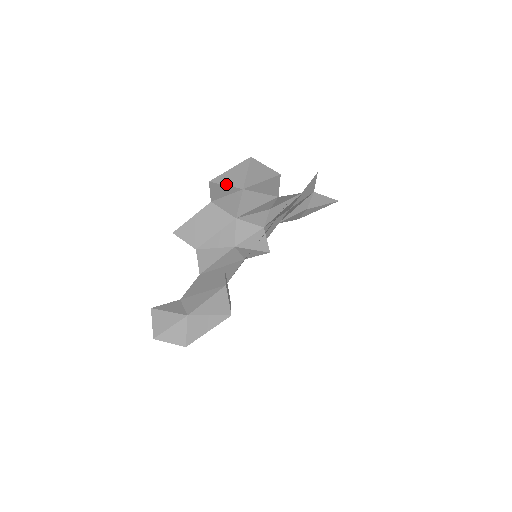
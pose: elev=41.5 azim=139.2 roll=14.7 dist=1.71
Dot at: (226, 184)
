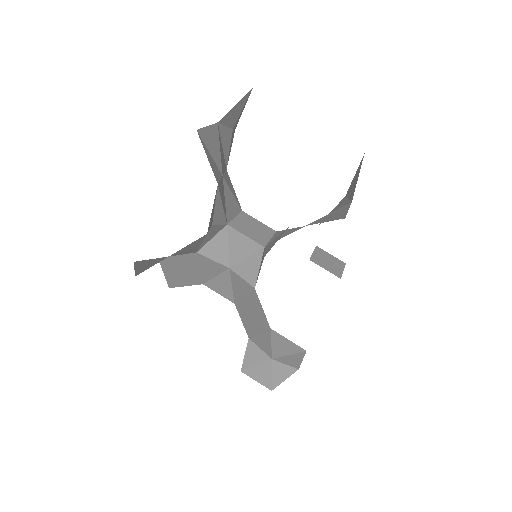
Dot at: occluded
